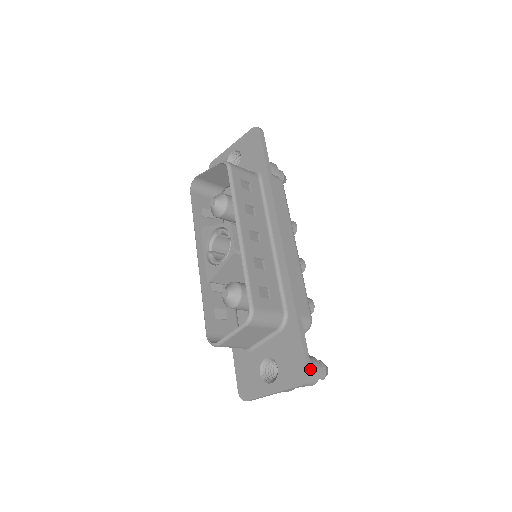
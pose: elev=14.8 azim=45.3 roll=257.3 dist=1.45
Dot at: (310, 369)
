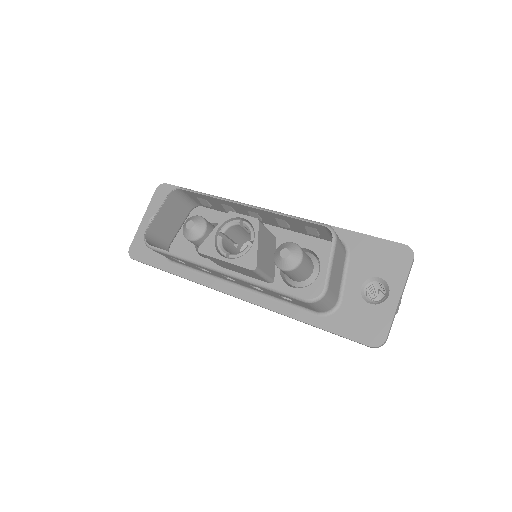
Dot at: (403, 245)
